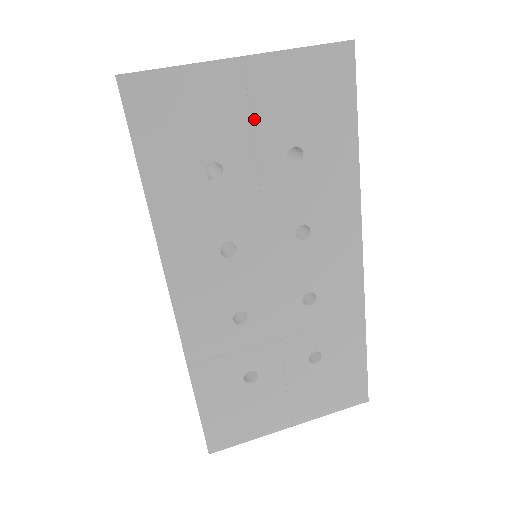
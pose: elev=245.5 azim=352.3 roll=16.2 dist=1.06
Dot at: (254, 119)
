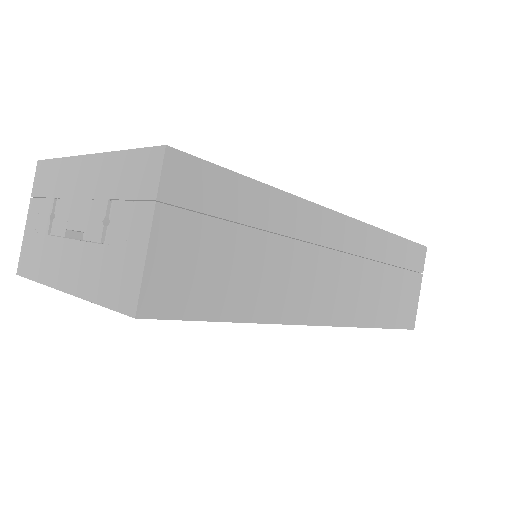
Dot at: occluded
